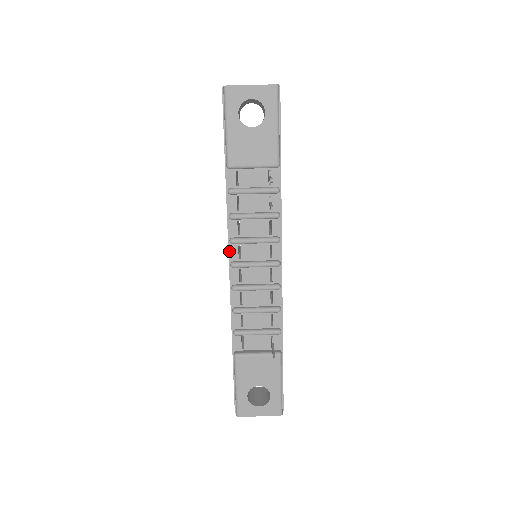
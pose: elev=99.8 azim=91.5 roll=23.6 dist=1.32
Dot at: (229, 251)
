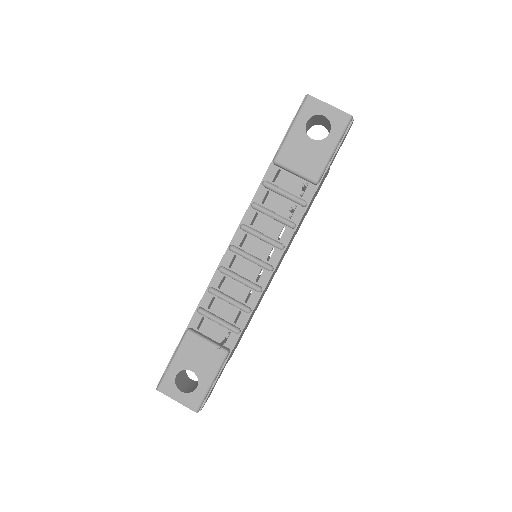
Dot at: (235, 234)
